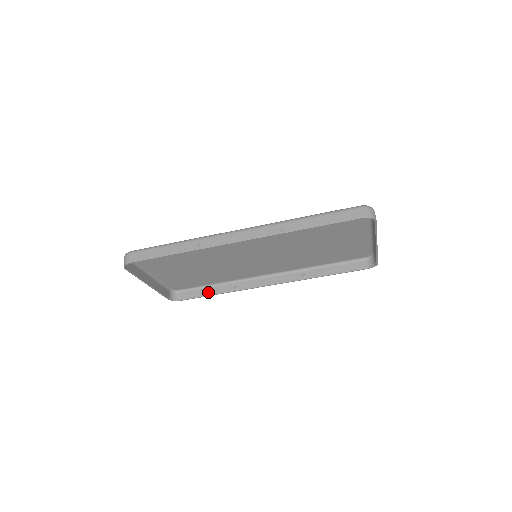
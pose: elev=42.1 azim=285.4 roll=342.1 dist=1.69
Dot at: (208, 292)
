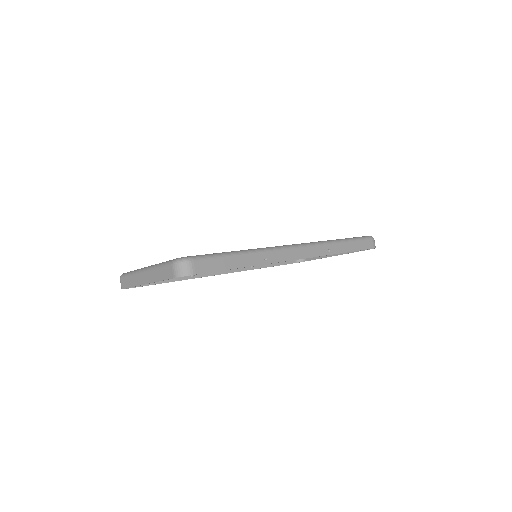
Dot at: occluded
